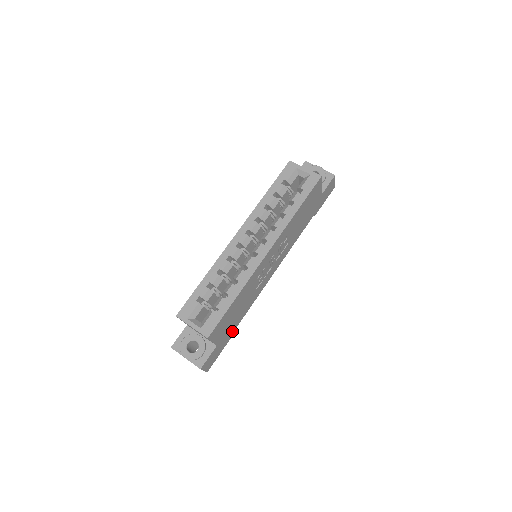
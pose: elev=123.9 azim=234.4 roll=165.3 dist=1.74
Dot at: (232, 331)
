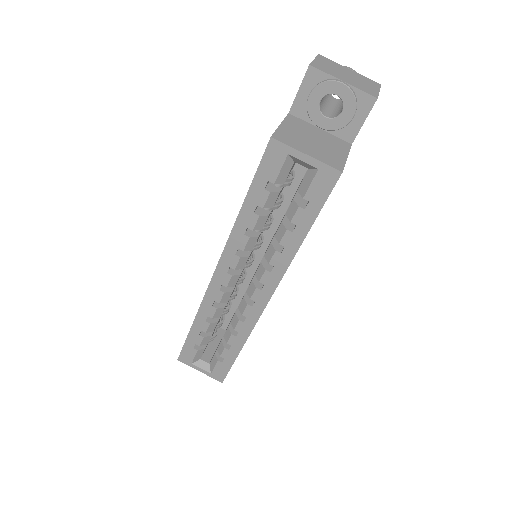
Dot at: occluded
